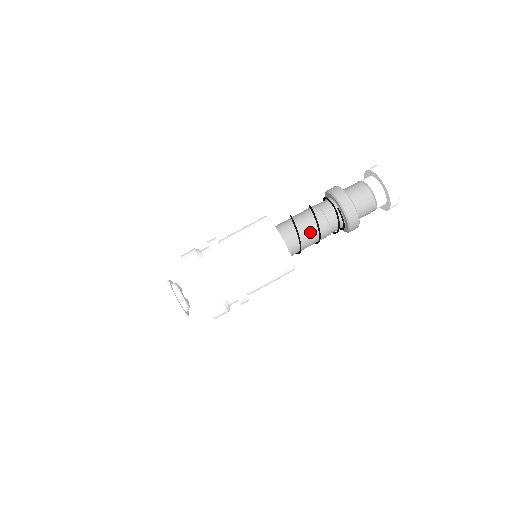
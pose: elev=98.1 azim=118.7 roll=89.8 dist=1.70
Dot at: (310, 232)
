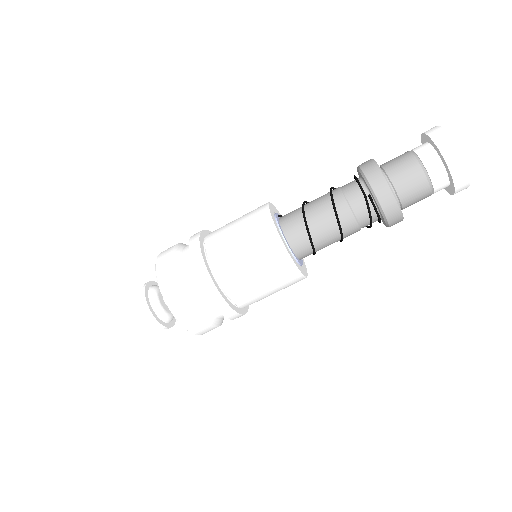
Dot at: (326, 229)
